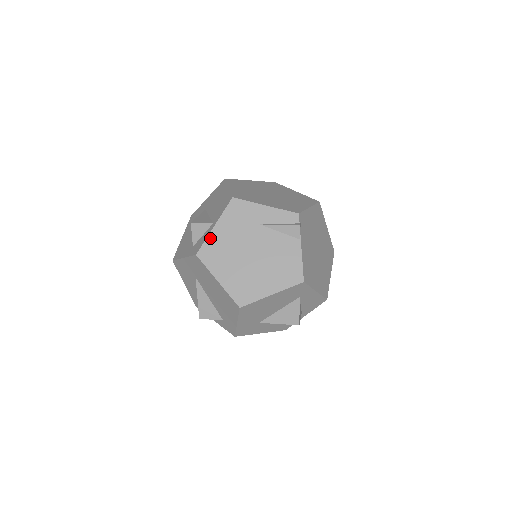
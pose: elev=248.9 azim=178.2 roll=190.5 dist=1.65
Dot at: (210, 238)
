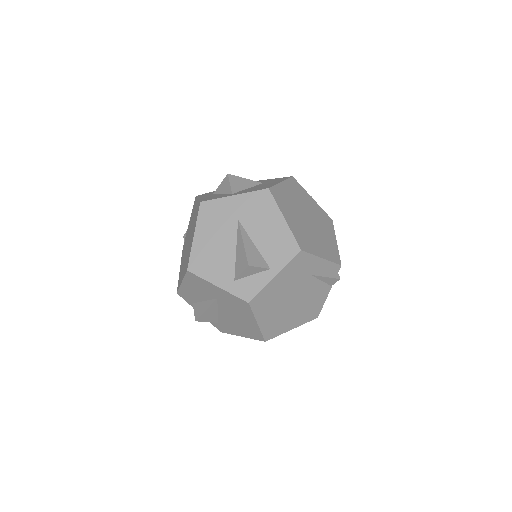
Dot at: (267, 288)
